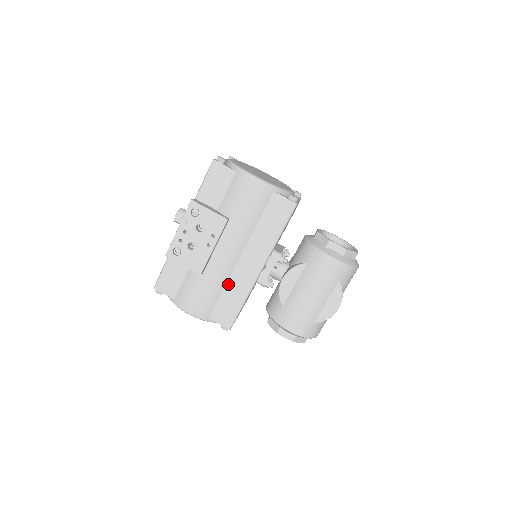
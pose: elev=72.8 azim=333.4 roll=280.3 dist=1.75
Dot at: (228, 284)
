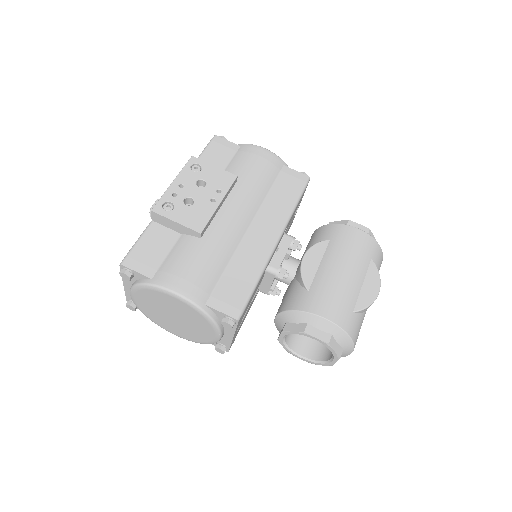
Dot at: (234, 257)
